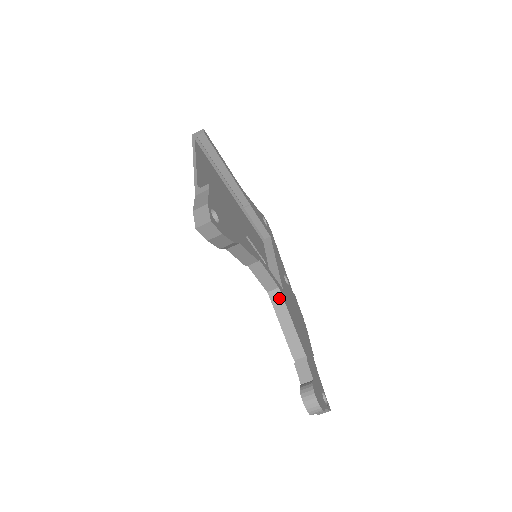
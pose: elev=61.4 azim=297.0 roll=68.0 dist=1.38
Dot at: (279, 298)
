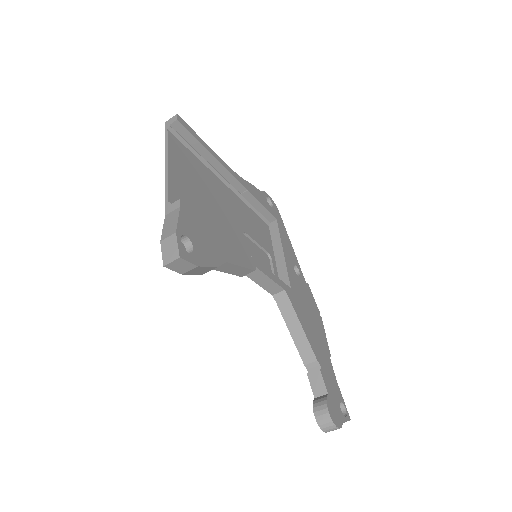
Dot at: (286, 301)
